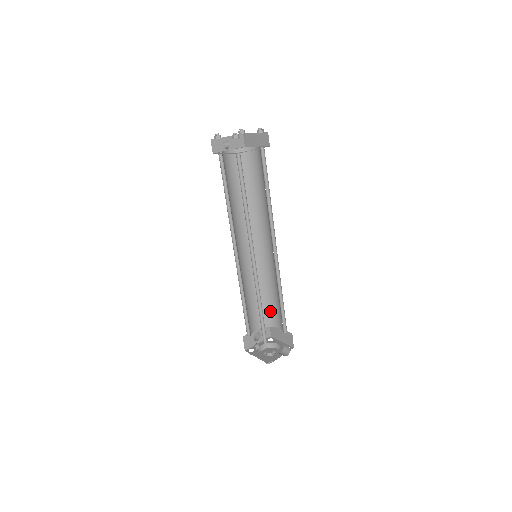
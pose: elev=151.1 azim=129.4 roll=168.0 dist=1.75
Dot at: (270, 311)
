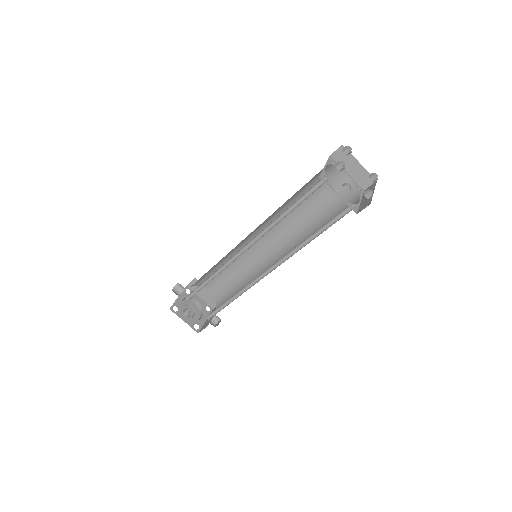
Dot at: occluded
